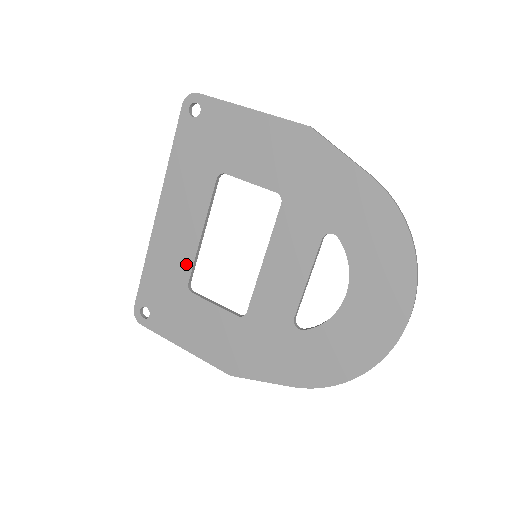
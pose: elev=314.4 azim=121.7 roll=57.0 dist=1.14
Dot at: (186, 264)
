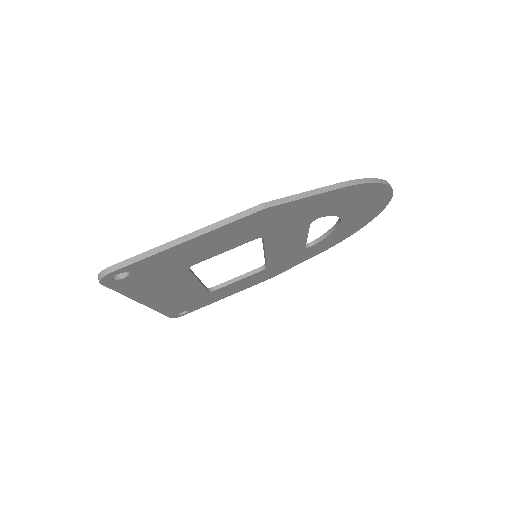
Dot at: (199, 292)
